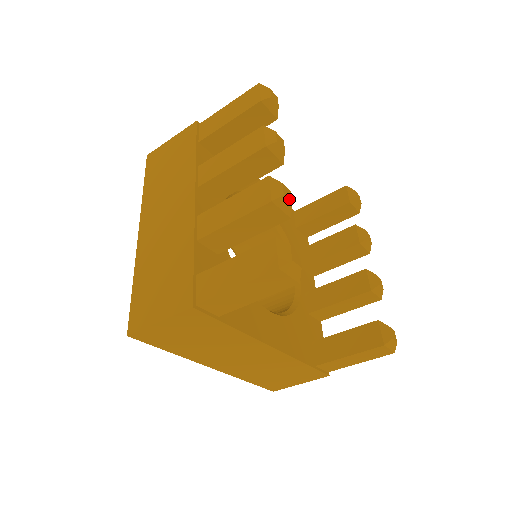
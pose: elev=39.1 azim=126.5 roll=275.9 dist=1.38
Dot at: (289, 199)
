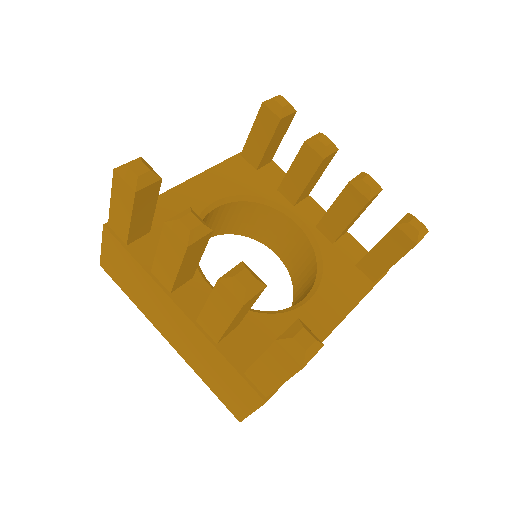
Dot at: (252, 282)
